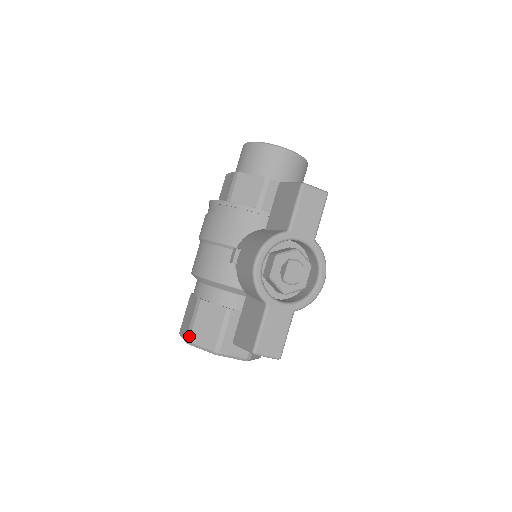
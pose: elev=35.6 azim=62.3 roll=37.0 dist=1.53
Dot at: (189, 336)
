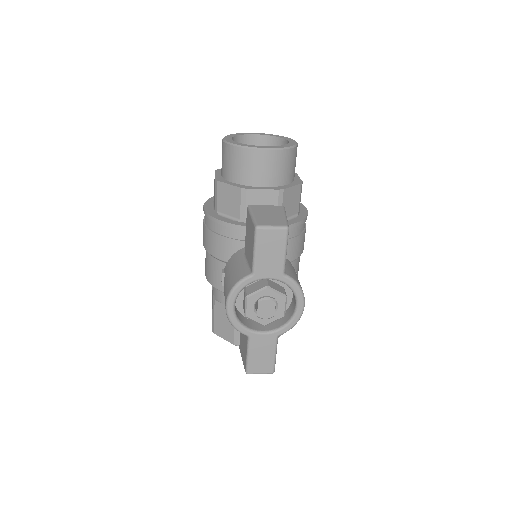
Dot at: (213, 329)
